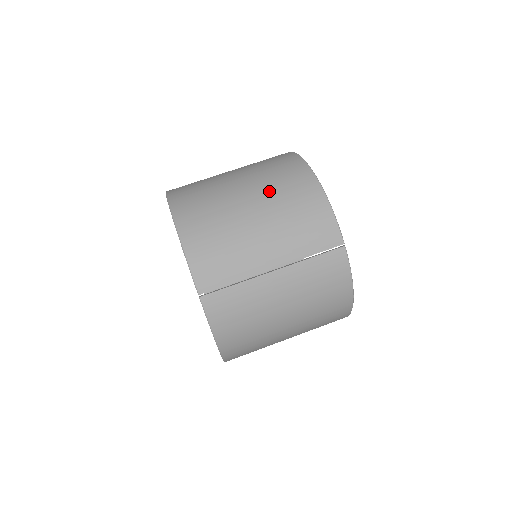
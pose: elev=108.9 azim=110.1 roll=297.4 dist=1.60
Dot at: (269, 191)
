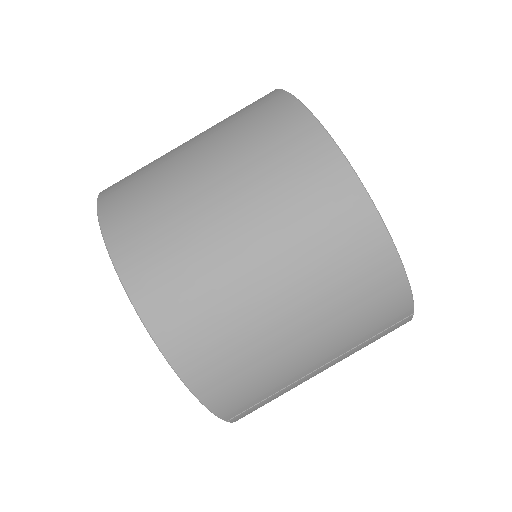
Dot at: (314, 278)
